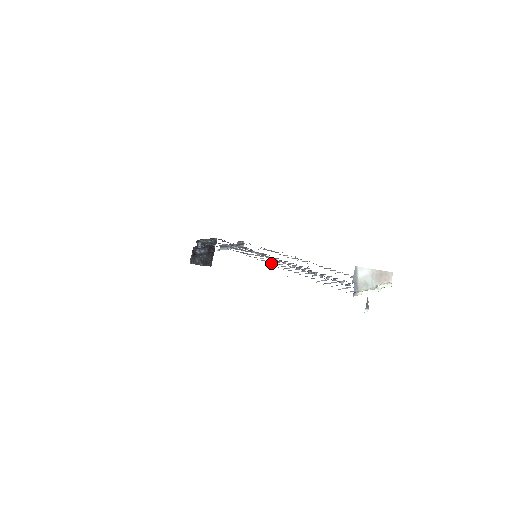
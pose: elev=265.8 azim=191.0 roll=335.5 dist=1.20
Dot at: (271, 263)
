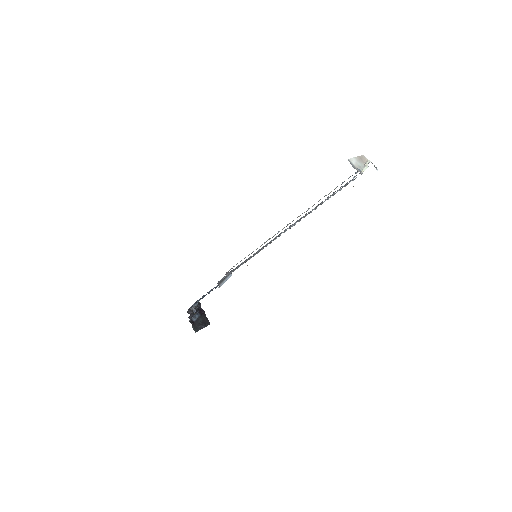
Dot at: occluded
